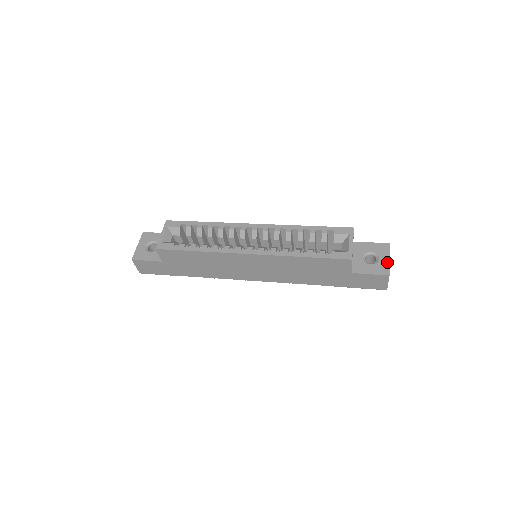
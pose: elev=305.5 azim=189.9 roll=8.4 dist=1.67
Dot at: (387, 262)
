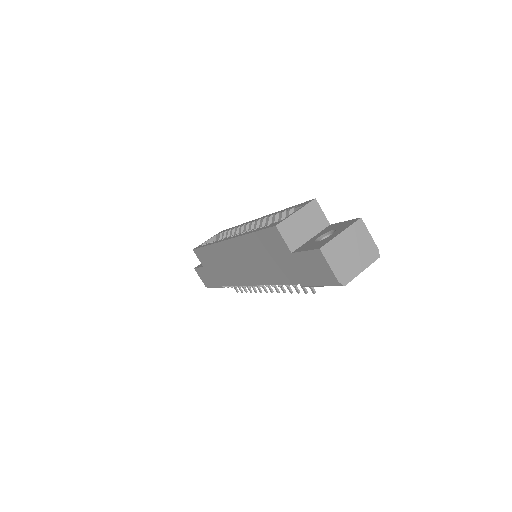
Dot at: (334, 236)
